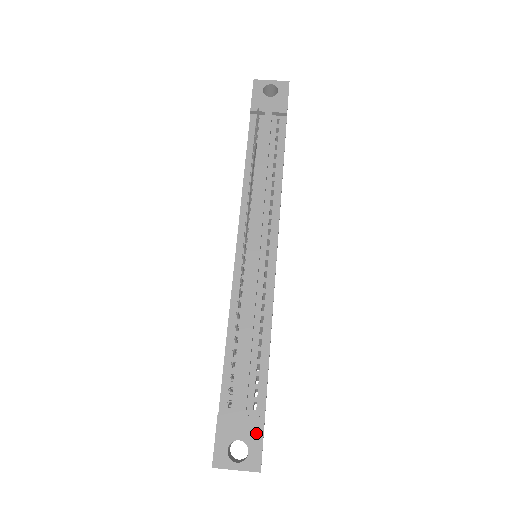
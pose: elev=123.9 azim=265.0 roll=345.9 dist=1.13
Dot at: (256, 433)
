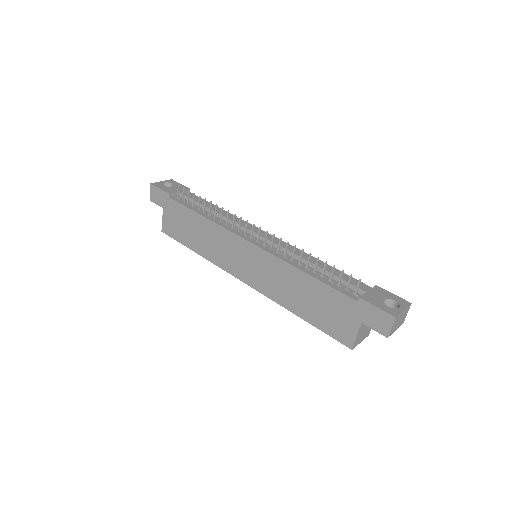
Dot at: (384, 292)
